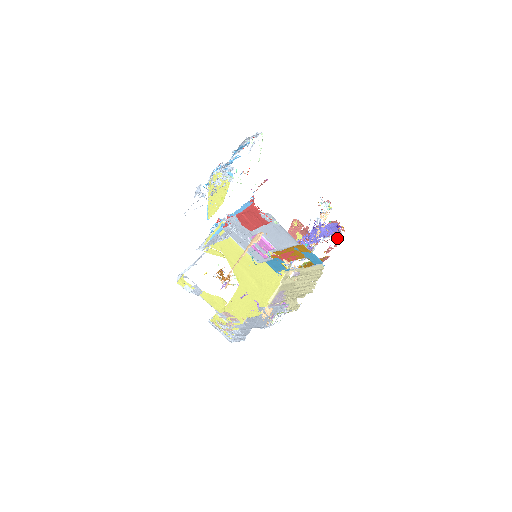
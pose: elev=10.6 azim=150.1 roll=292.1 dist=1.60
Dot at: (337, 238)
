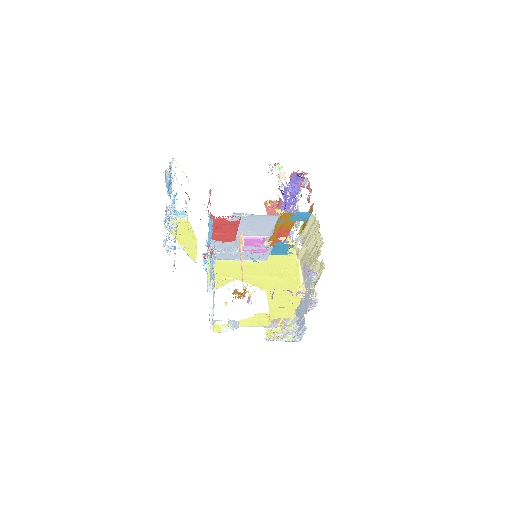
Dot at: occluded
